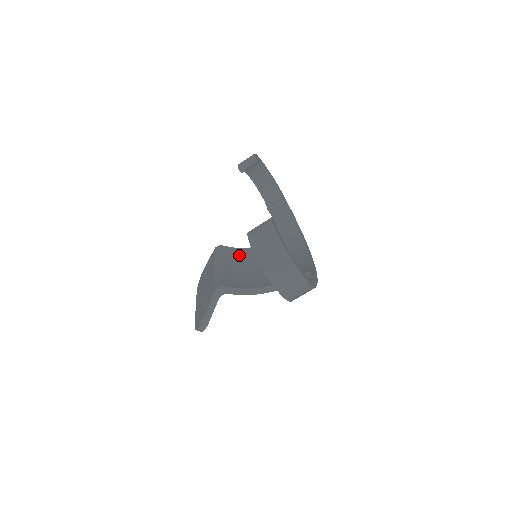
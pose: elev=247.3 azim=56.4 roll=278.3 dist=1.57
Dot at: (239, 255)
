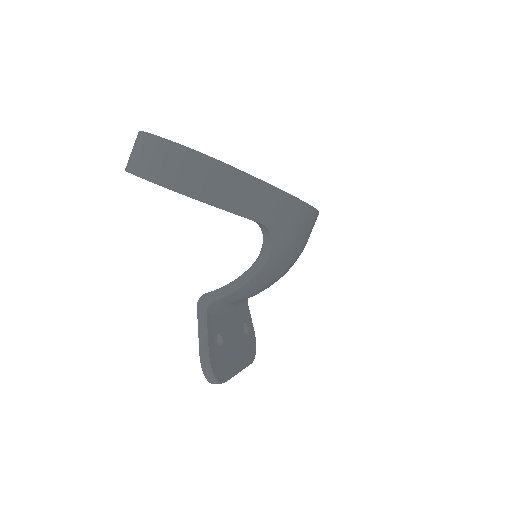
Dot at: occluded
